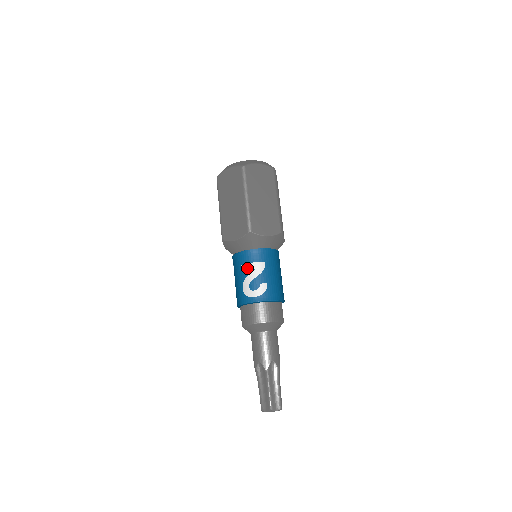
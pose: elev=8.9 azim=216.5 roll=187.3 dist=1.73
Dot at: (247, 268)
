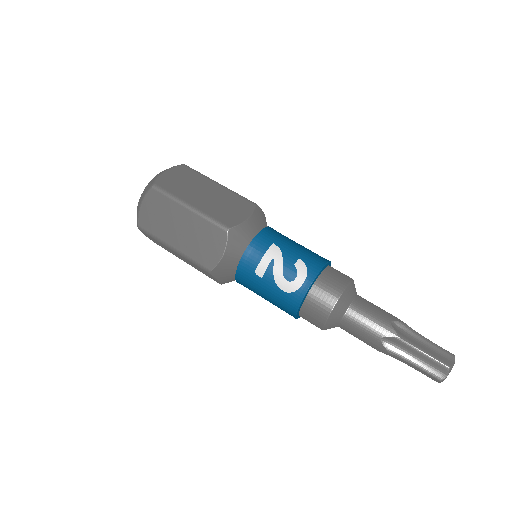
Dot at: (264, 267)
